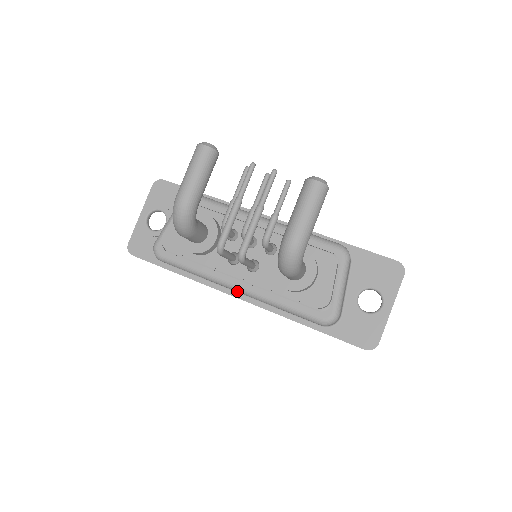
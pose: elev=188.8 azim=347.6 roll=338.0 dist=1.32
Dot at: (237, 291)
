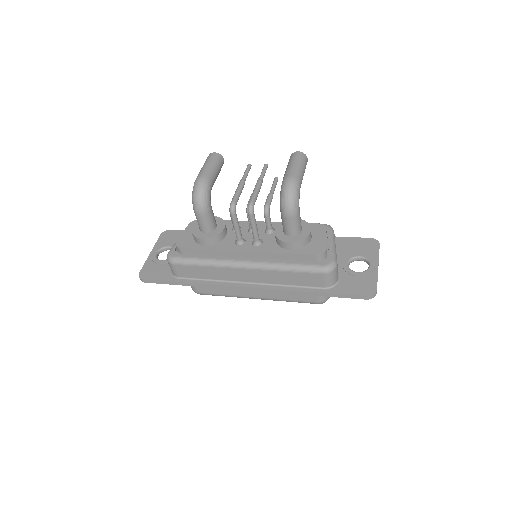
Dot at: (245, 267)
